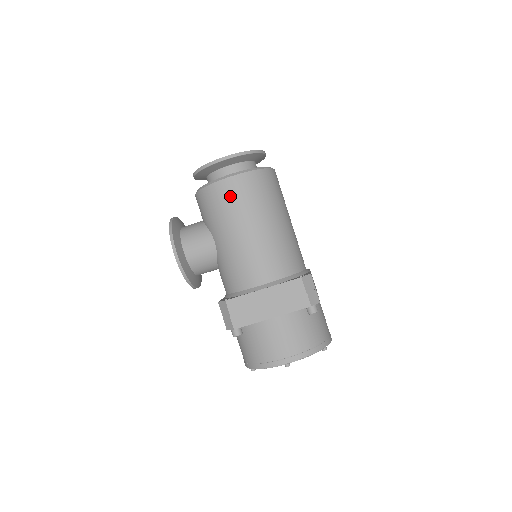
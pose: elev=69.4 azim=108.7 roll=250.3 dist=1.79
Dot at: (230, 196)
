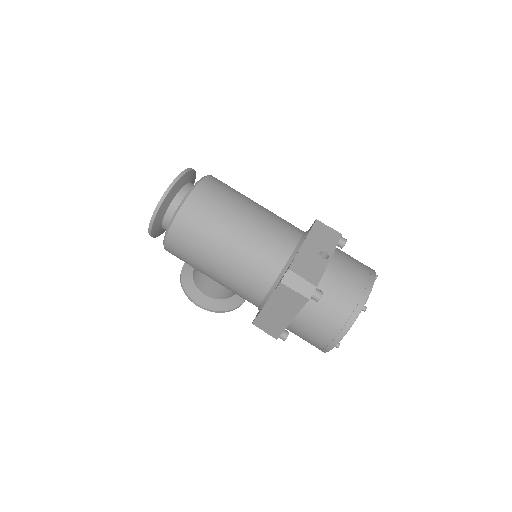
Dot at: (180, 251)
